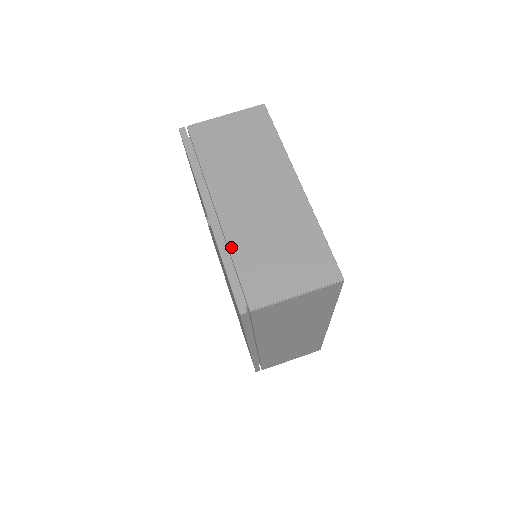
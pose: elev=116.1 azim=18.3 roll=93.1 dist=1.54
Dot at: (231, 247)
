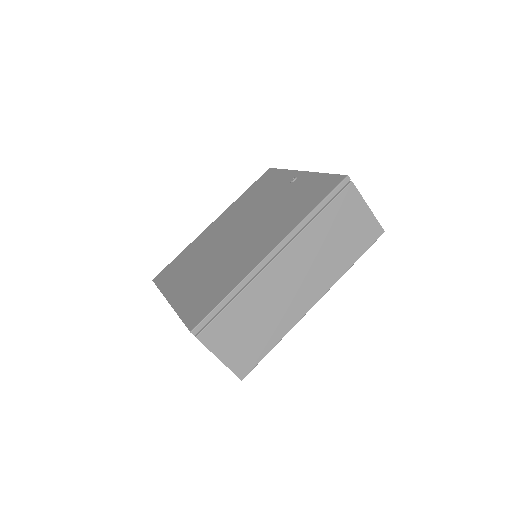
Dot at: occluded
